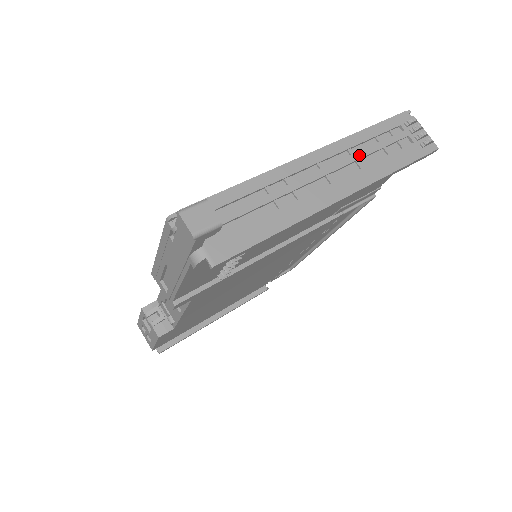
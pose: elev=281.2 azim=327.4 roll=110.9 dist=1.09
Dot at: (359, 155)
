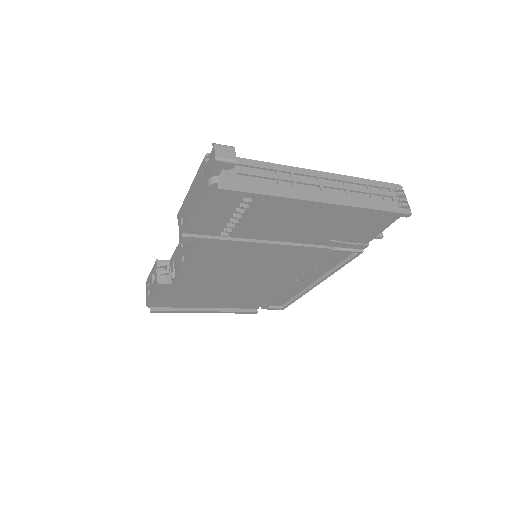
Dot at: (350, 188)
